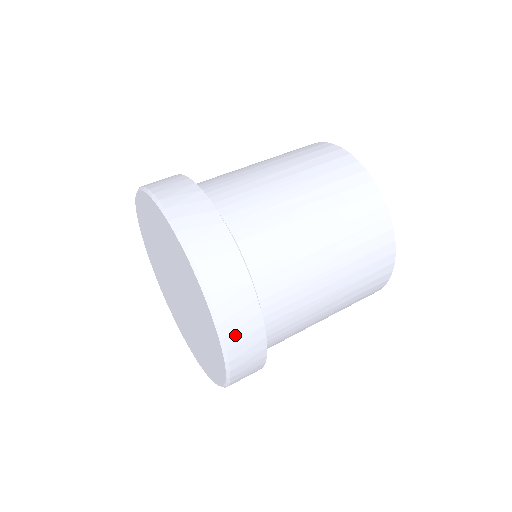
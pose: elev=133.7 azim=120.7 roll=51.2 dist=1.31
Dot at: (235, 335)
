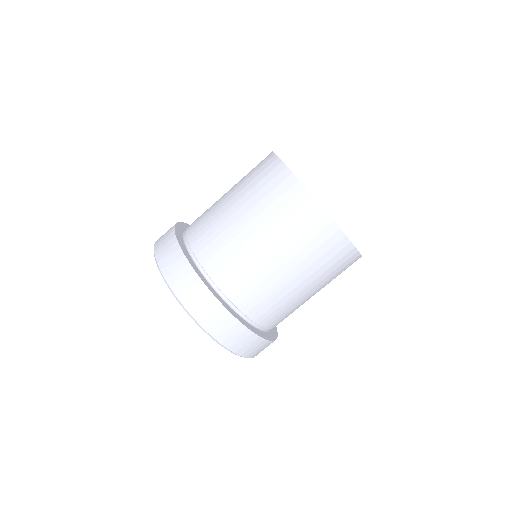
Dot at: (247, 351)
